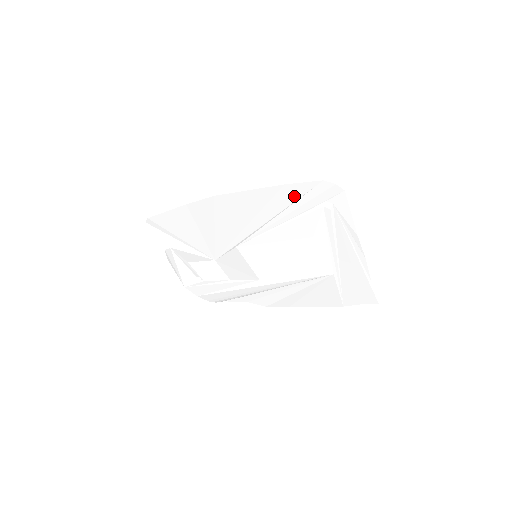
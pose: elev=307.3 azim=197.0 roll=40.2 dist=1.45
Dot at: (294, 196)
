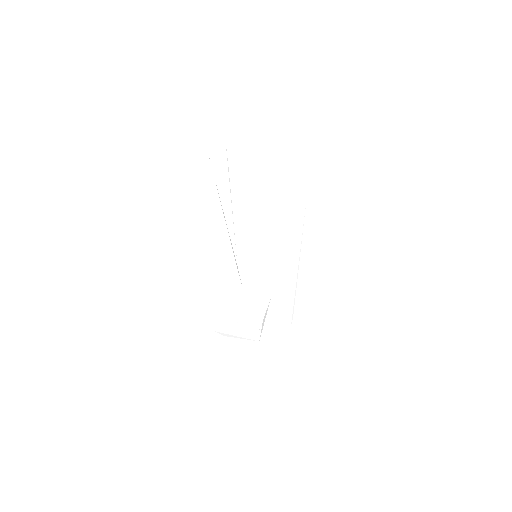
Dot at: (212, 187)
